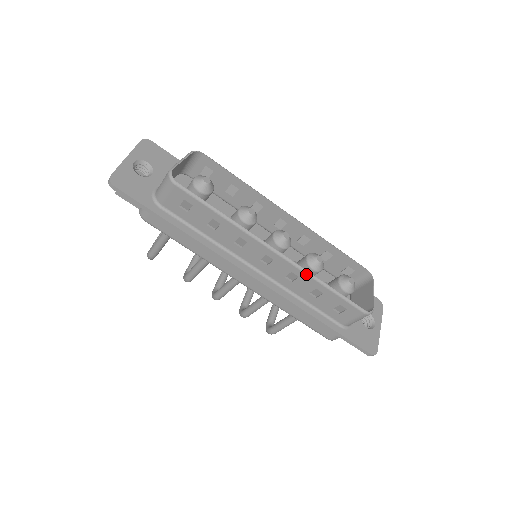
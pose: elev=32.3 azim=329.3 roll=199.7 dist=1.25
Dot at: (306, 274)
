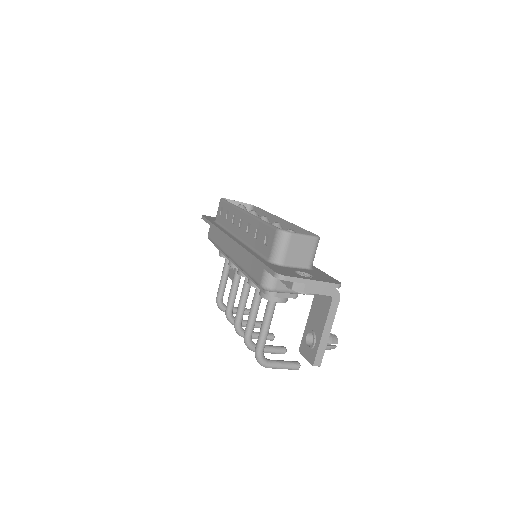
Dot at: (253, 217)
